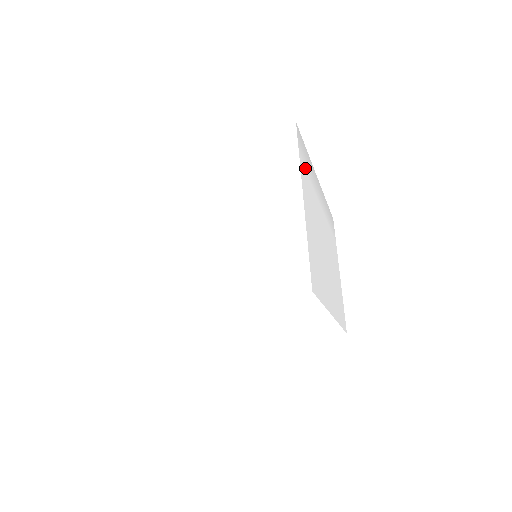
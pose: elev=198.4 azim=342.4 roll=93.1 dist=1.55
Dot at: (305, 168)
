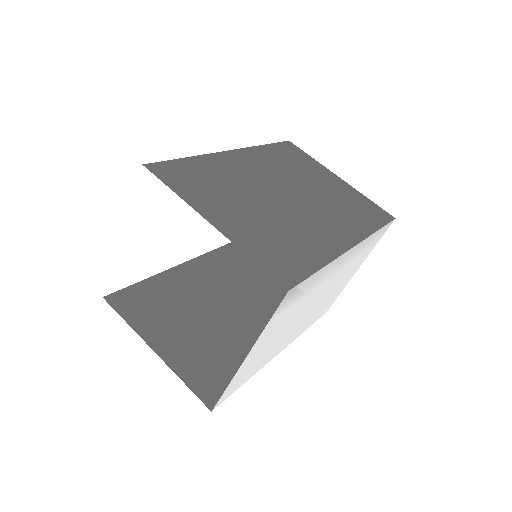
Dot at: (288, 306)
